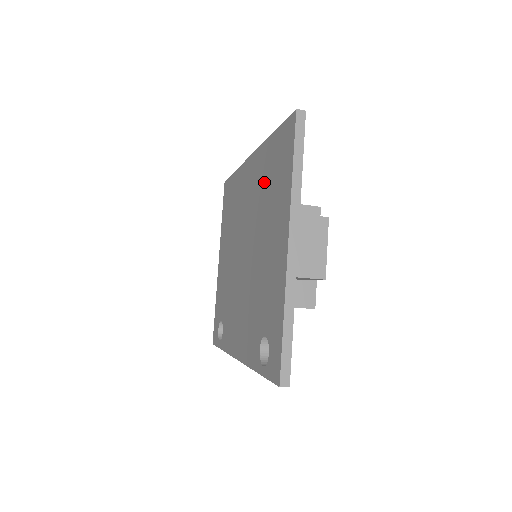
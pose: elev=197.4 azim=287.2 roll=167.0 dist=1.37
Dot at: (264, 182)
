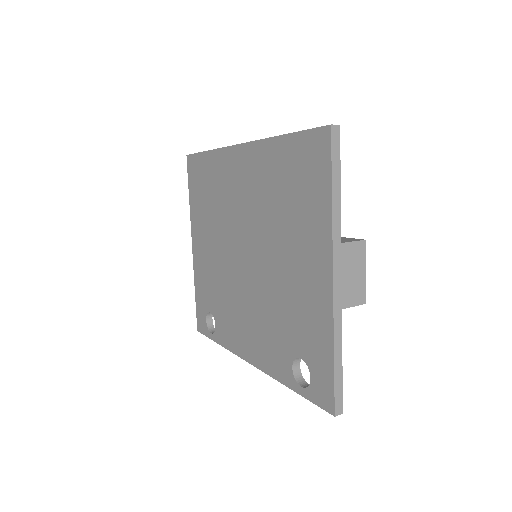
Dot at: (274, 189)
